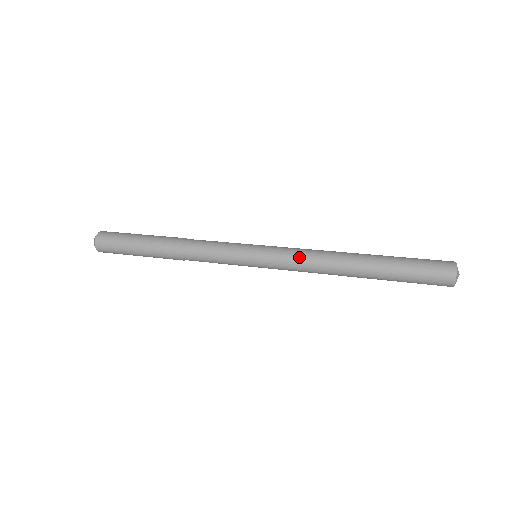
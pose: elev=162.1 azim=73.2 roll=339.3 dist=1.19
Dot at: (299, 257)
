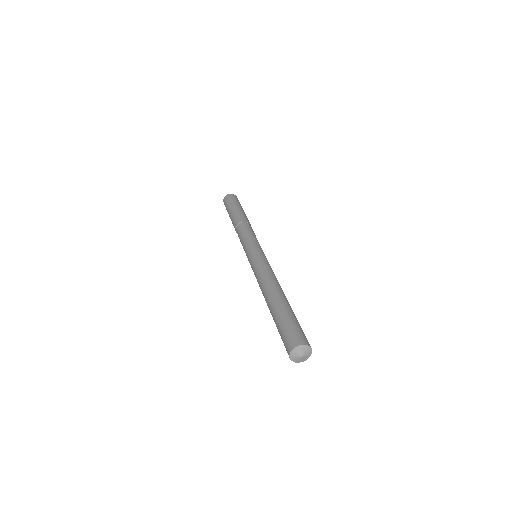
Dot at: (255, 276)
